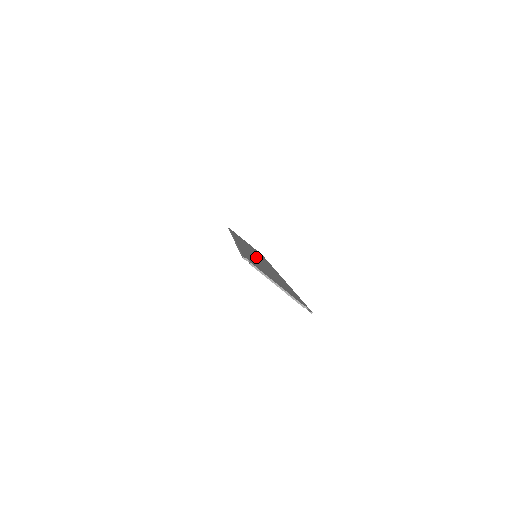
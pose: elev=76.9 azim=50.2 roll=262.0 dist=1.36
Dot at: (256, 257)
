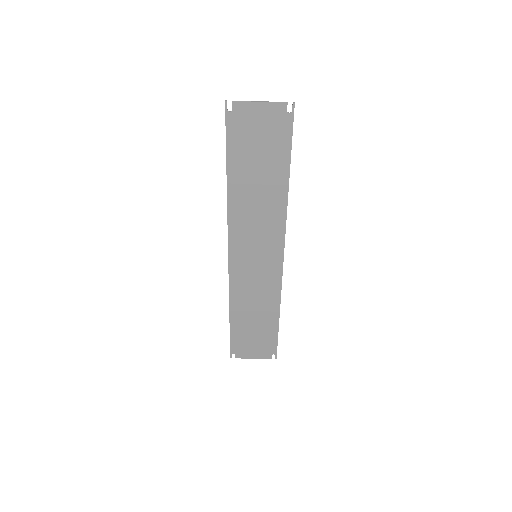
Dot at: (252, 226)
